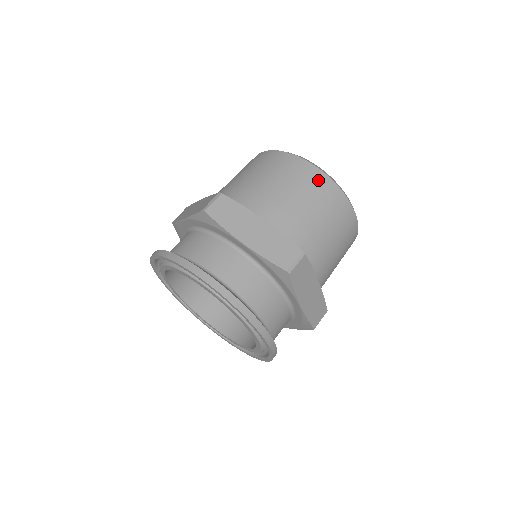
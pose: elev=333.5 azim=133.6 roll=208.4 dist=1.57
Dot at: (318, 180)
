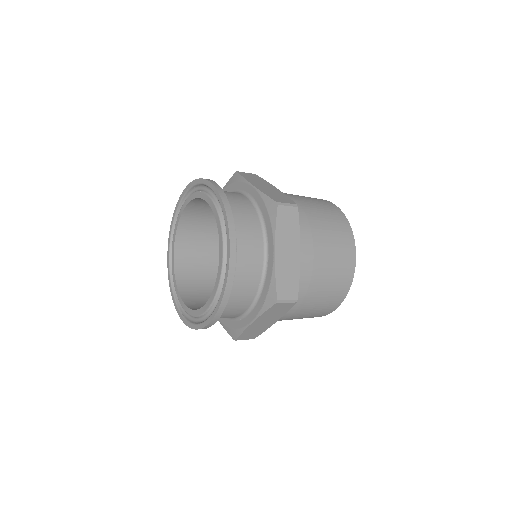
Dot at: (332, 207)
